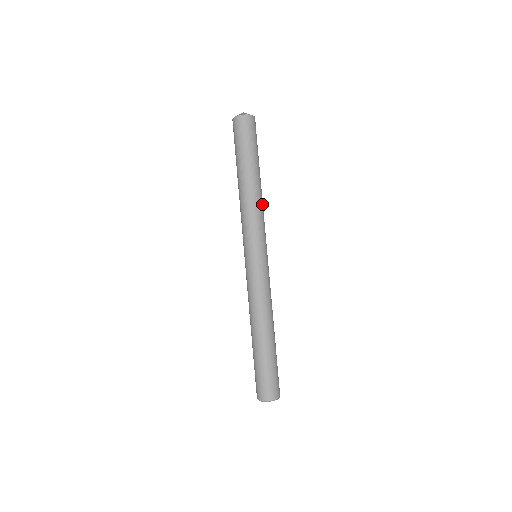
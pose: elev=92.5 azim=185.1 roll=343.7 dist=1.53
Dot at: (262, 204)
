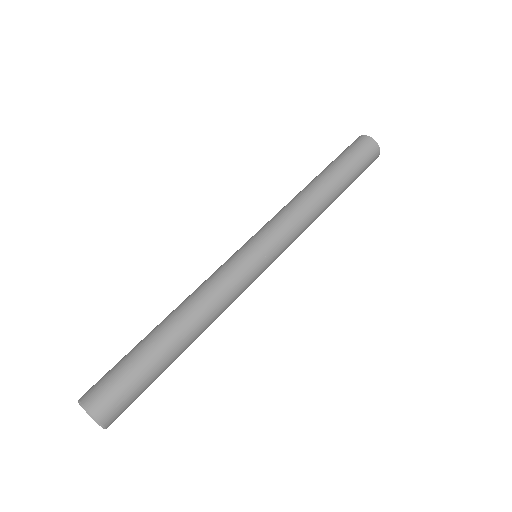
Dot at: (312, 214)
